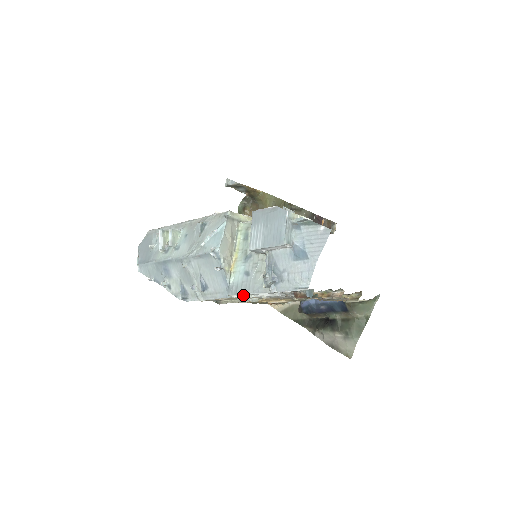
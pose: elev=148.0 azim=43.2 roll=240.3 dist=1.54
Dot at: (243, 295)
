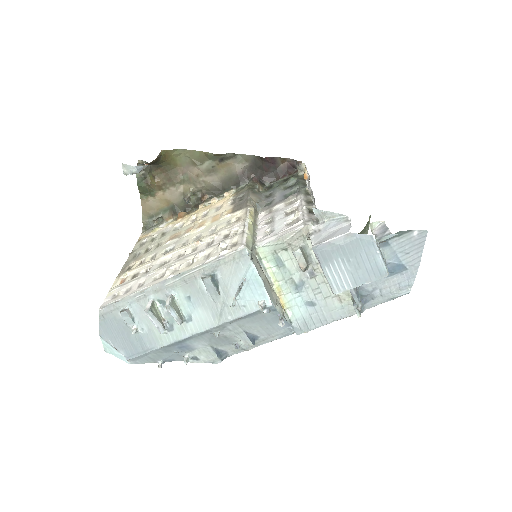
Dot at: (315, 325)
